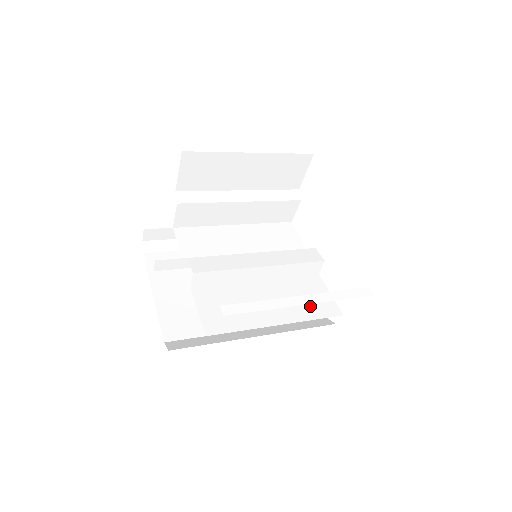
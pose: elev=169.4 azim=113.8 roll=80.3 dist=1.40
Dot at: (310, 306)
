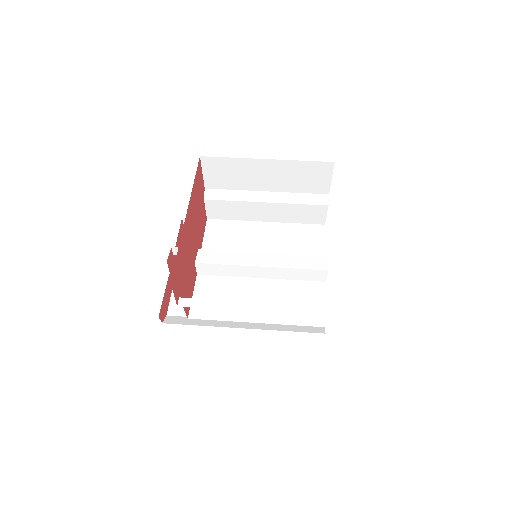
Dot at: occluded
